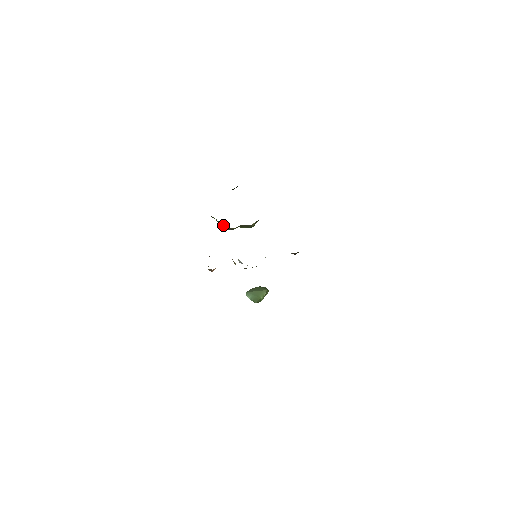
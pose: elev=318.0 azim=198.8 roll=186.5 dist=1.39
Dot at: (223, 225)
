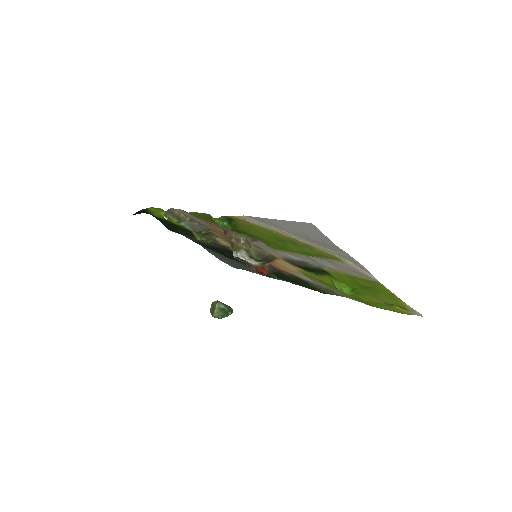
Dot at: (186, 225)
